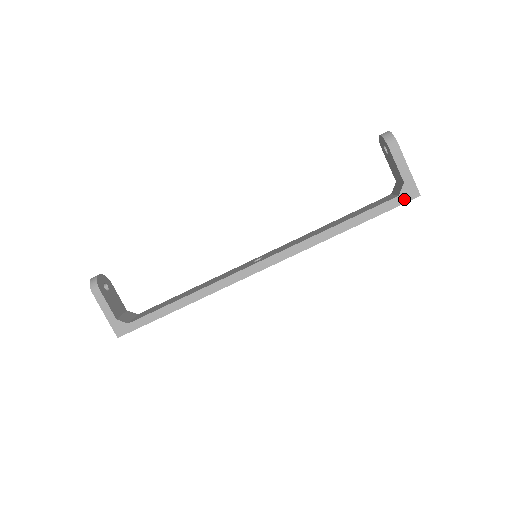
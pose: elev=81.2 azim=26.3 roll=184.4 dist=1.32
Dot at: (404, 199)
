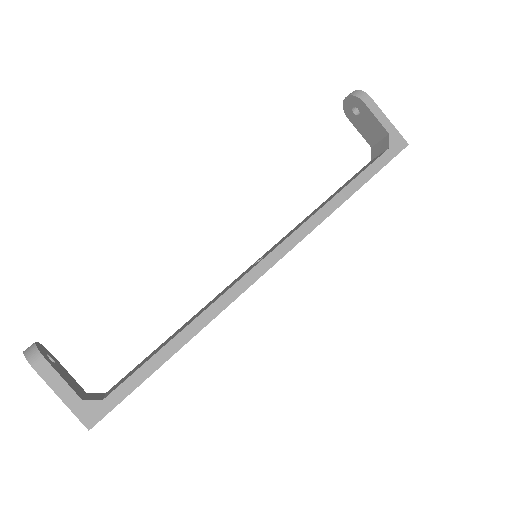
Dot at: (395, 151)
